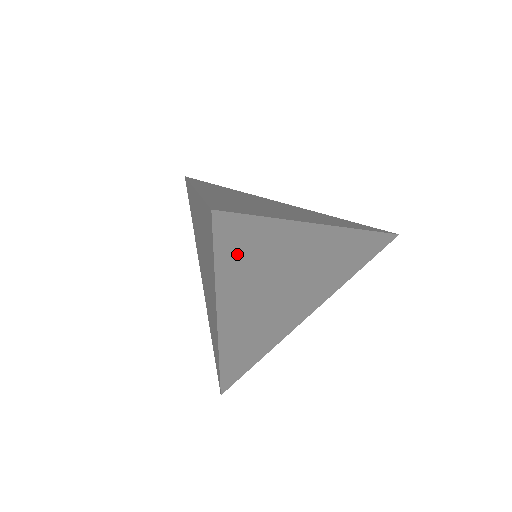
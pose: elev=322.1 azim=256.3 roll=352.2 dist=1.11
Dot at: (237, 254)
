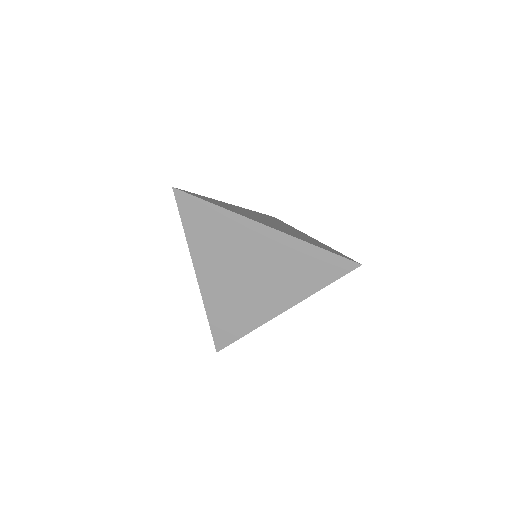
Dot at: (197, 224)
